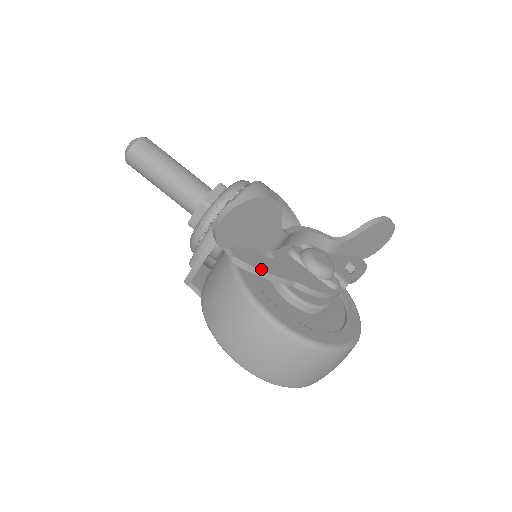
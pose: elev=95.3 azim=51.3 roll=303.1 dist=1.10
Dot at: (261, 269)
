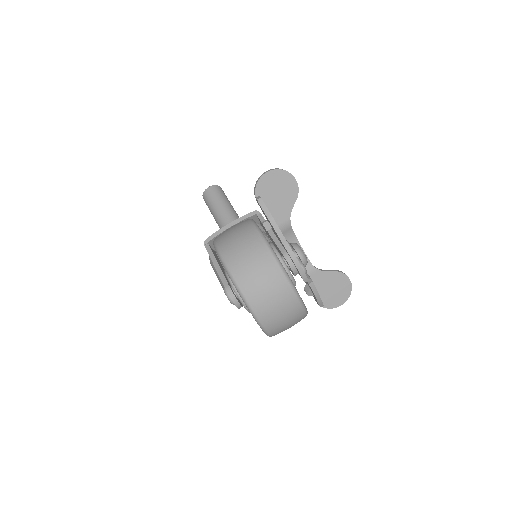
Dot at: occluded
